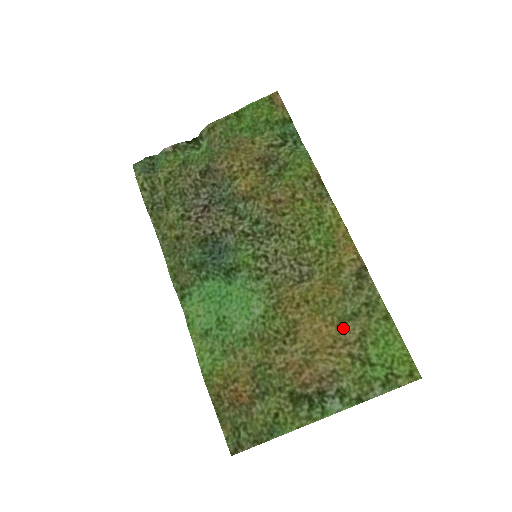
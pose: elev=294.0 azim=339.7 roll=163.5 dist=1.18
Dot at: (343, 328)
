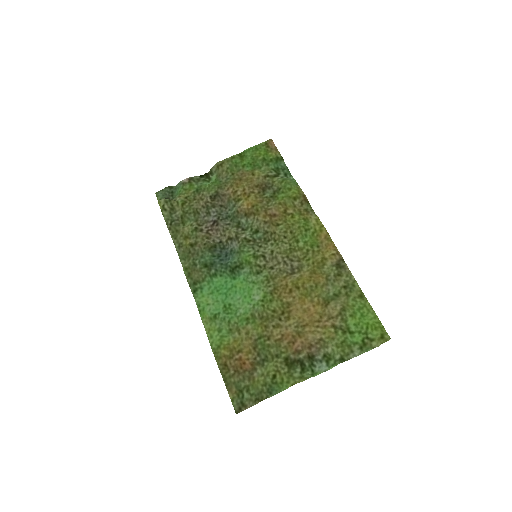
Dot at: (327, 306)
